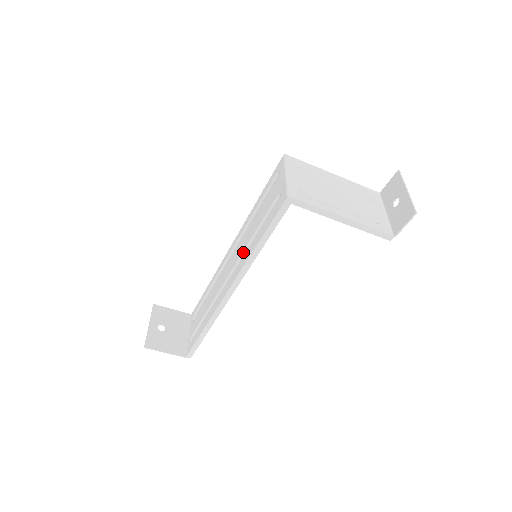
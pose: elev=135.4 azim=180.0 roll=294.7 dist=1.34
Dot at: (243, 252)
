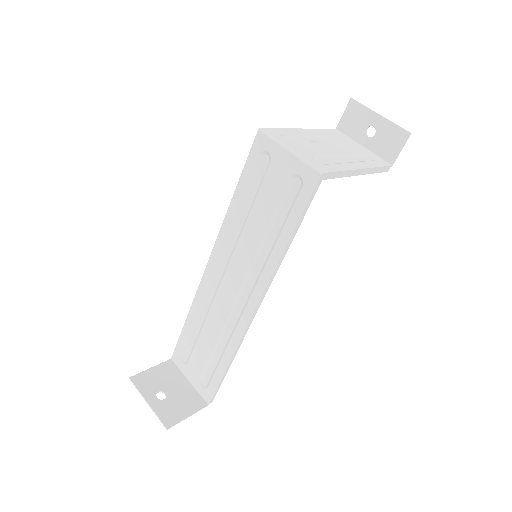
Dot at: (254, 260)
